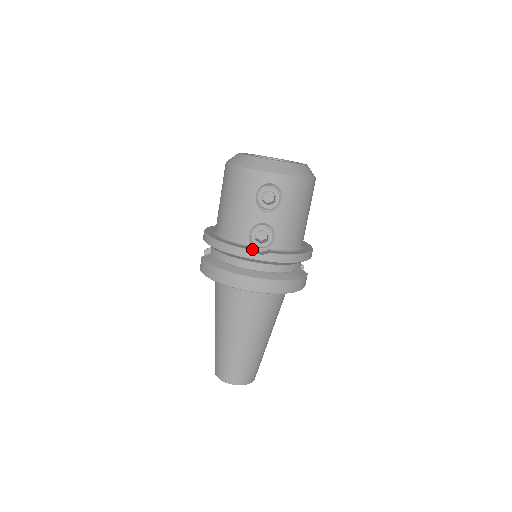
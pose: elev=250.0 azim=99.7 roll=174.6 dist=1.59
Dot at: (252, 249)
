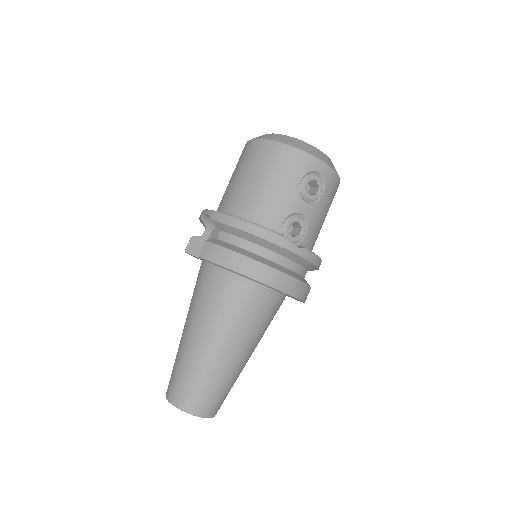
Dot at: occluded
